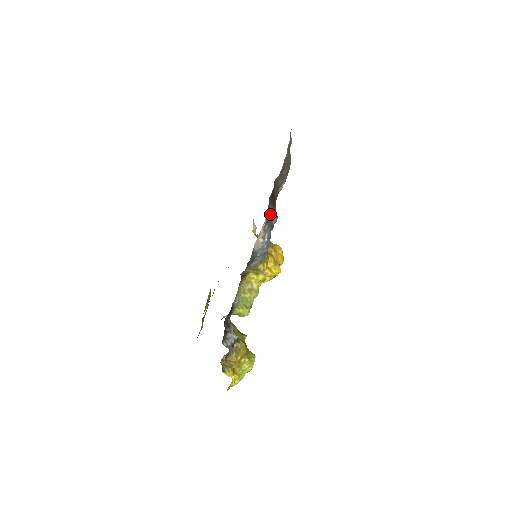
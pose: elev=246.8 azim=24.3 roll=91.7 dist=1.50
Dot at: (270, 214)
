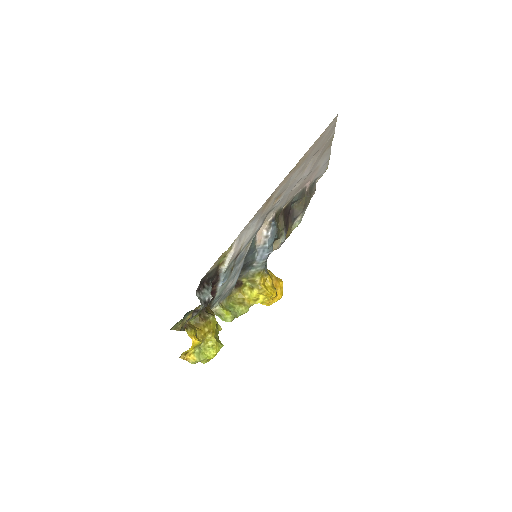
Dot at: (280, 226)
